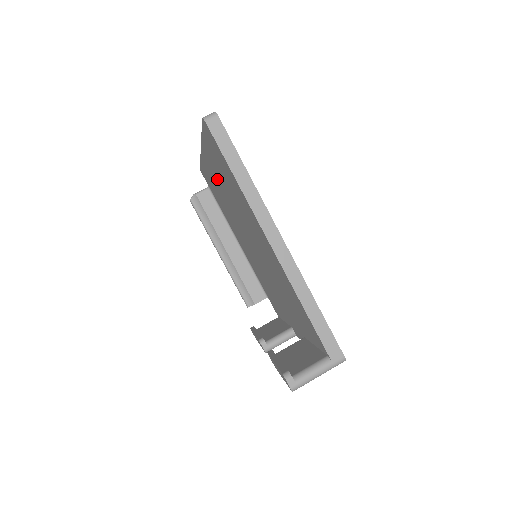
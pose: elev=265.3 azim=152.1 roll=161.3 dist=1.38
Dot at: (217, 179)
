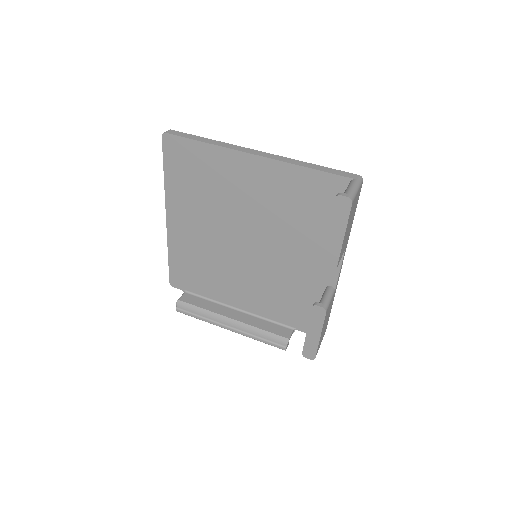
Dot at: (190, 221)
